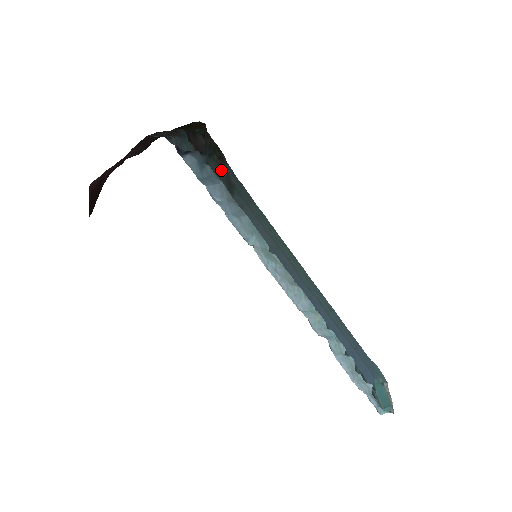
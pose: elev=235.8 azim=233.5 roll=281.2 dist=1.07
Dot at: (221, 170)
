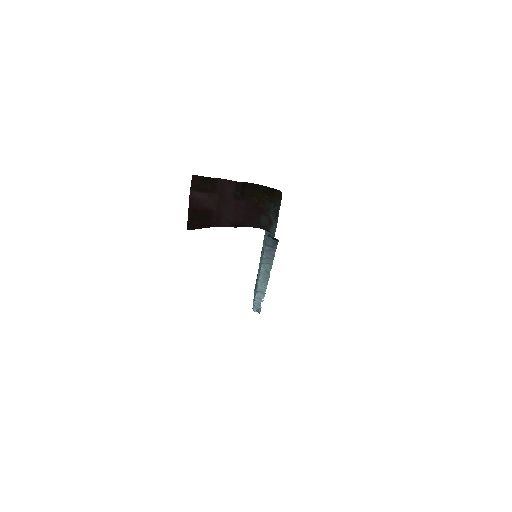
Dot at: (272, 220)
